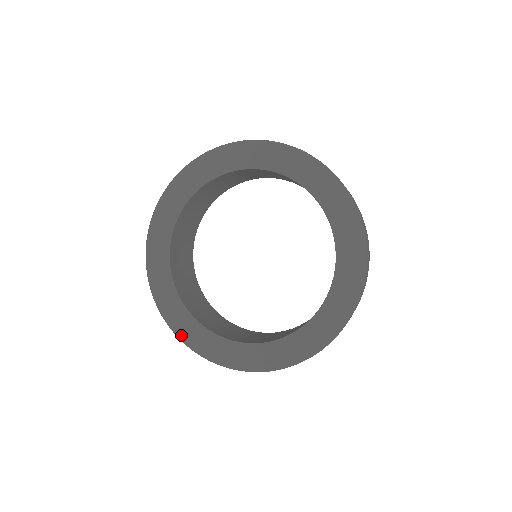
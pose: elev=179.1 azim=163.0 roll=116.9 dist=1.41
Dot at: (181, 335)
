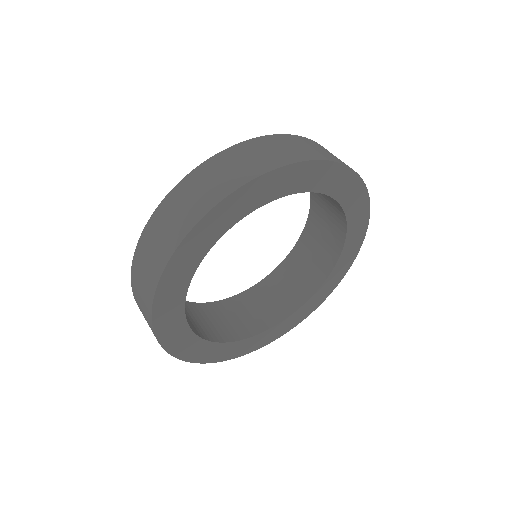
Dot at: (209, 360)
